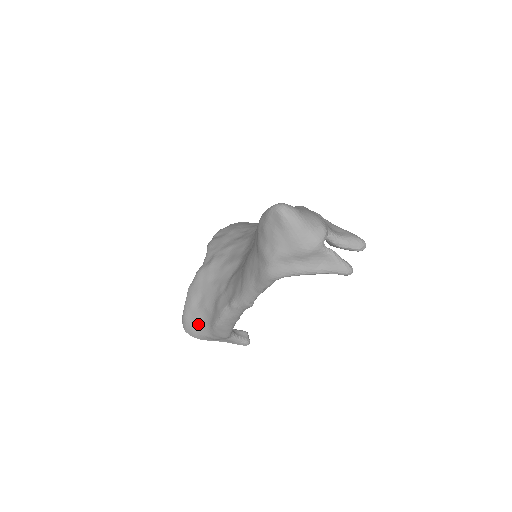
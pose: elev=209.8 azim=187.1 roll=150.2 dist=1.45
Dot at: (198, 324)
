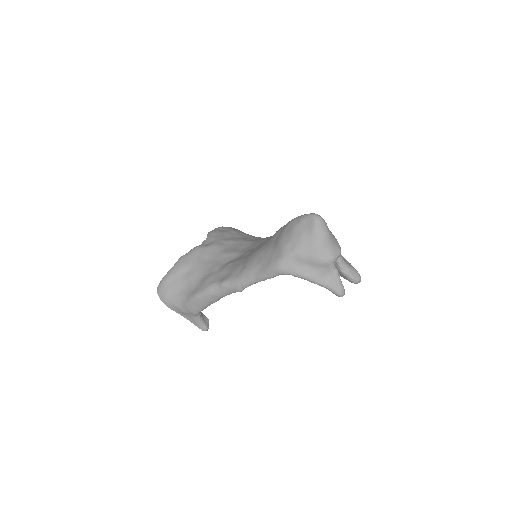
Dot at: (175, 291)
